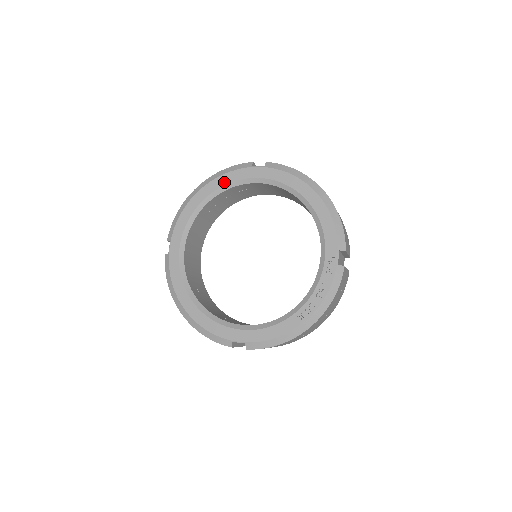
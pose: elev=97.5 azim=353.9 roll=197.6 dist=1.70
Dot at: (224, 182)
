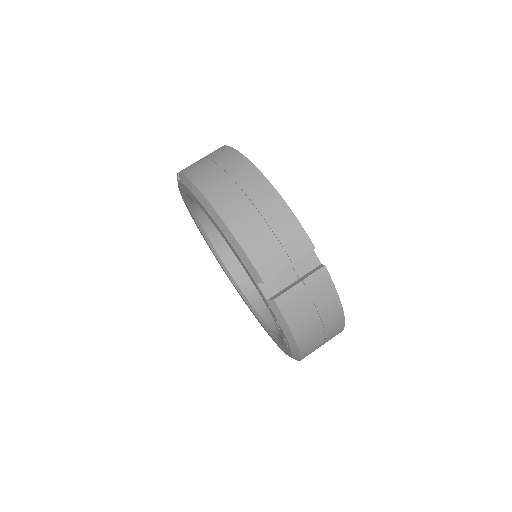
Dot at: (184, 199)
